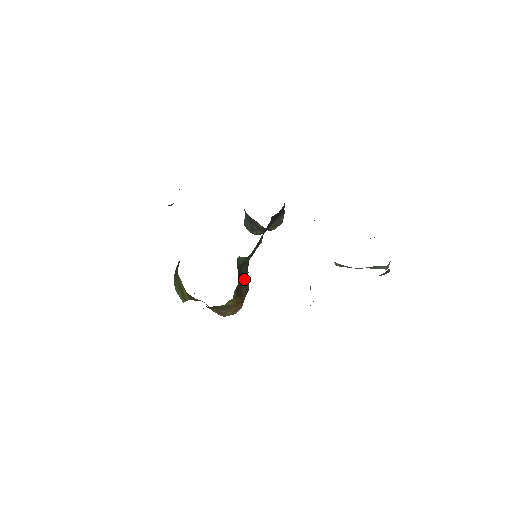
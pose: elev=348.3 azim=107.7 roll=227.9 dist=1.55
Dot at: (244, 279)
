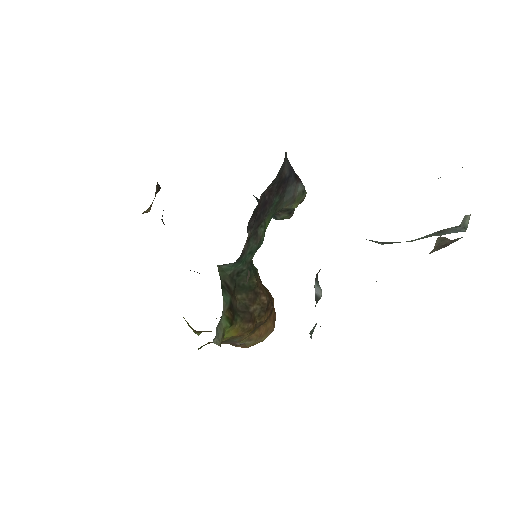
Dot at: (249, 293)
